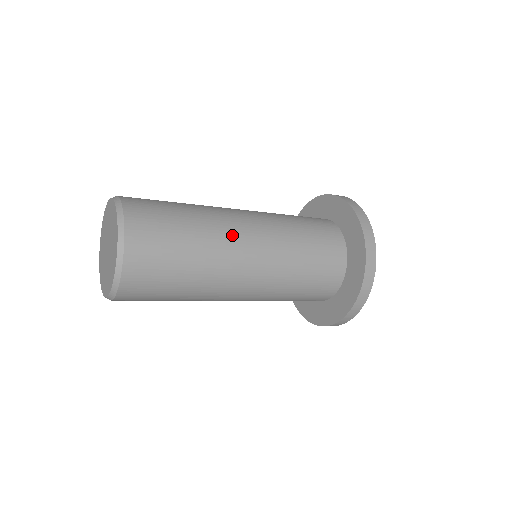
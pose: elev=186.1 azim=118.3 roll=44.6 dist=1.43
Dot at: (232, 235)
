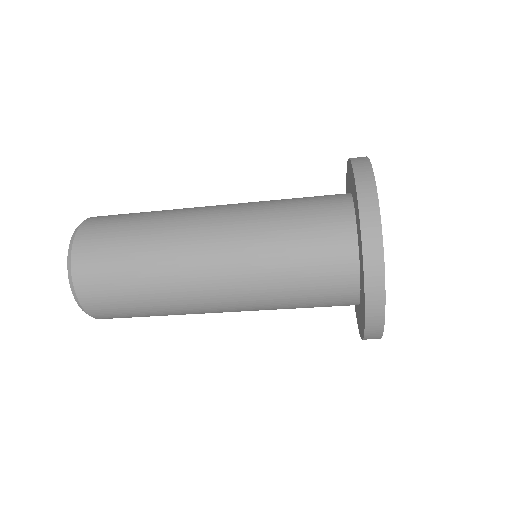
Dot at: (185, 232)
